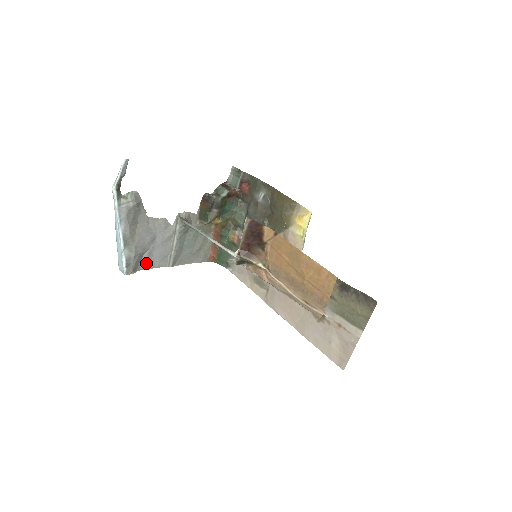
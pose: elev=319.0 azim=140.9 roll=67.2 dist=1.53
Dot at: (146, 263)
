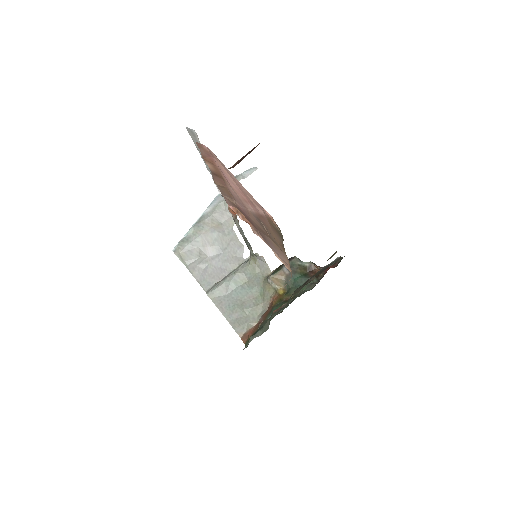
Dot at: (195, 267)
